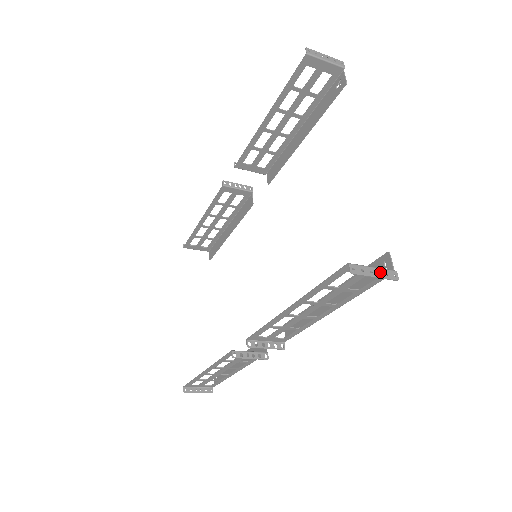
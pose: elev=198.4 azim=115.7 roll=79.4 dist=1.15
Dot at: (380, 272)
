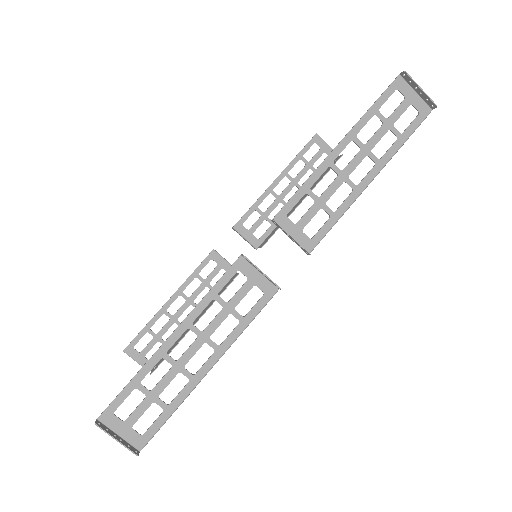
Dot at: (422, 94)
